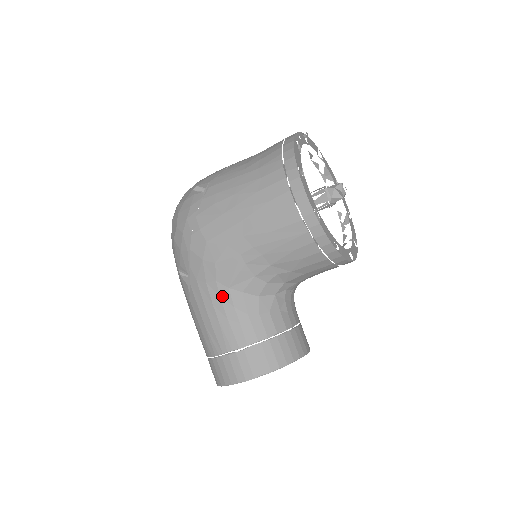
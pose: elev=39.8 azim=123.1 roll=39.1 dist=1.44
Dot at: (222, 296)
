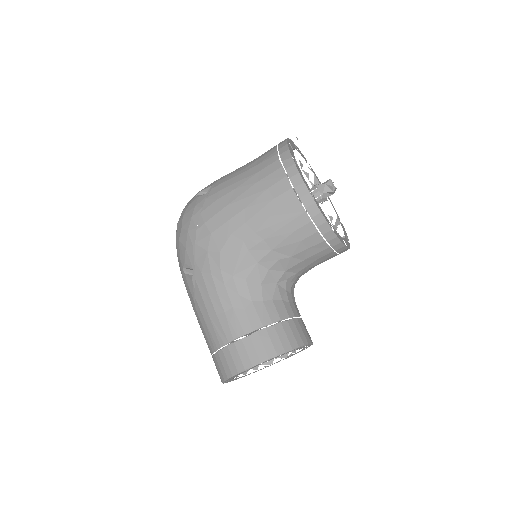
Dot at: (227, 285)
